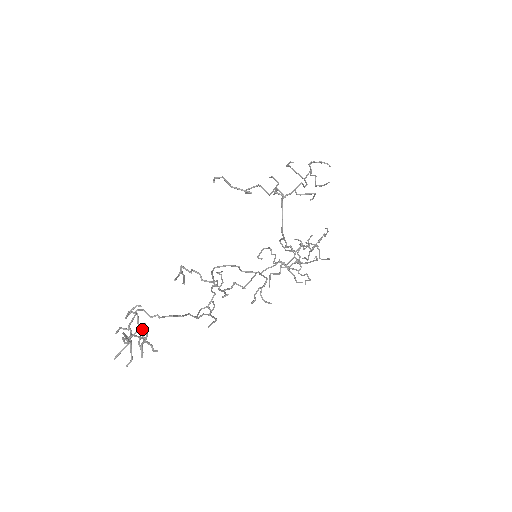
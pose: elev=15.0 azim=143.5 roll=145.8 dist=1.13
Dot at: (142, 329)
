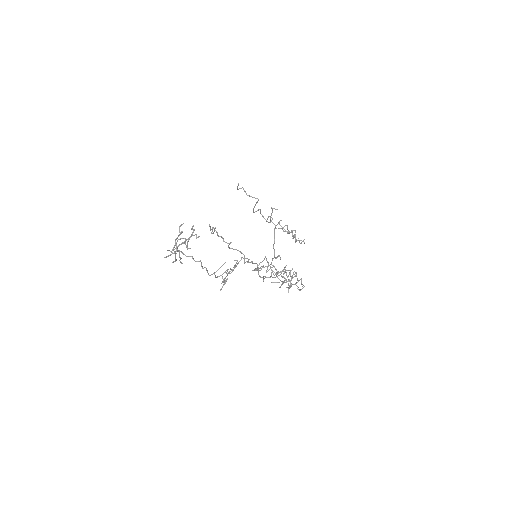
Dot at: (191, 228)
